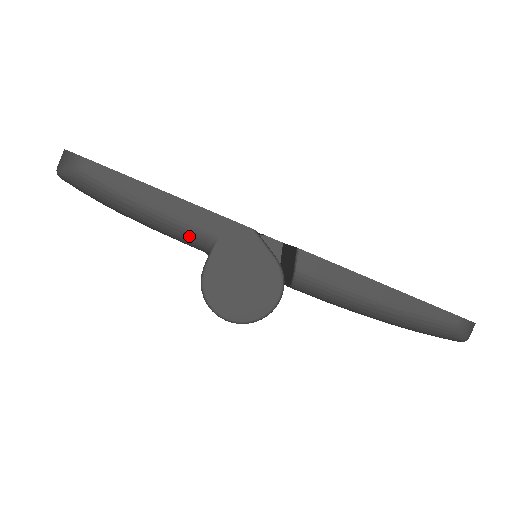
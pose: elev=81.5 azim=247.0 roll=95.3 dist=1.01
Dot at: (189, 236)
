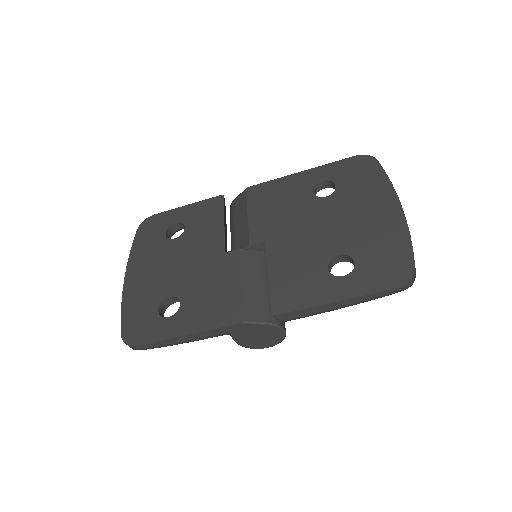
Dot at: occluded
